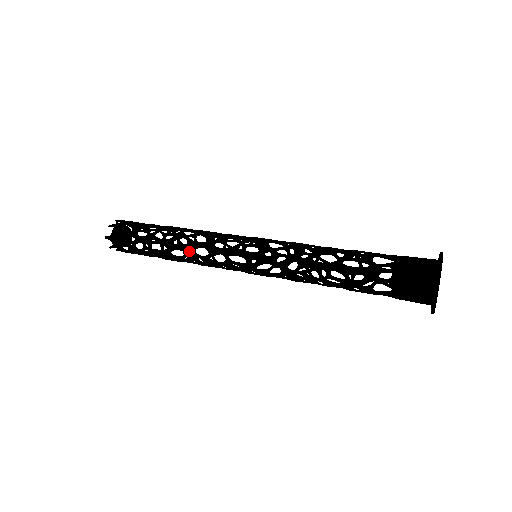
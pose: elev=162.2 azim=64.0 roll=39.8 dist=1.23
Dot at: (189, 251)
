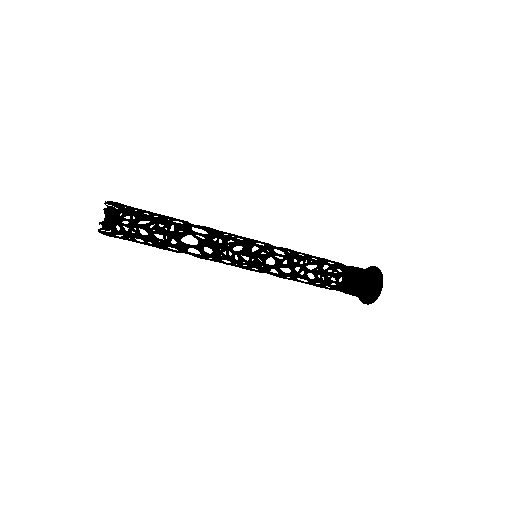
Dot at: (208, 237)
